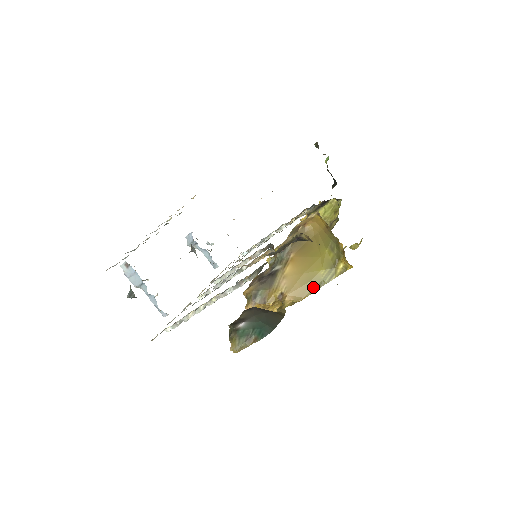
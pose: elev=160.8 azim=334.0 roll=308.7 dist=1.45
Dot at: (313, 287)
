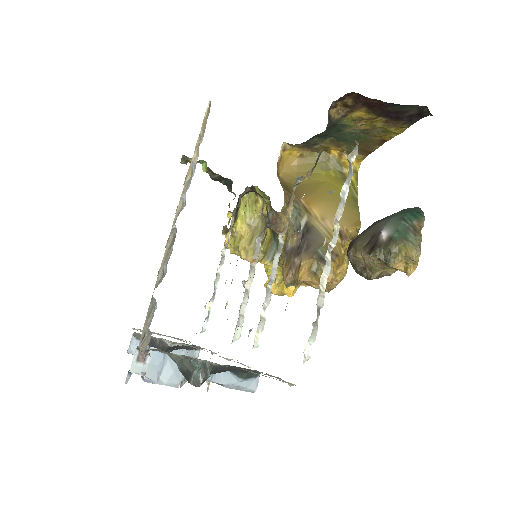
Dot at: (354, 205)
